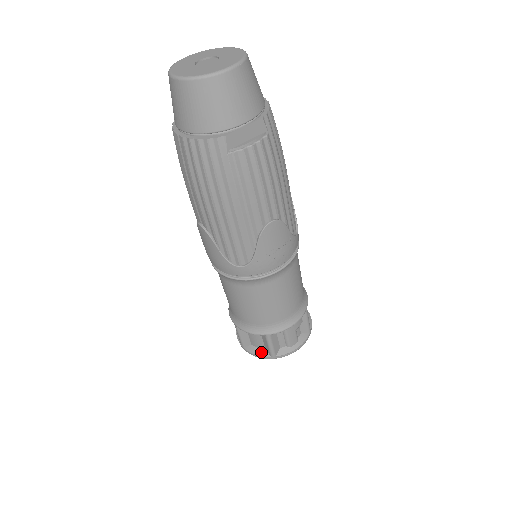
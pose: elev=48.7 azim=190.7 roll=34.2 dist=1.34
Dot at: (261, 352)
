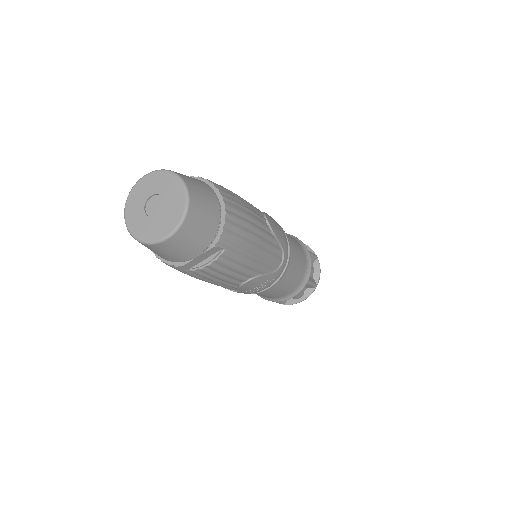
Dot at: occluded
